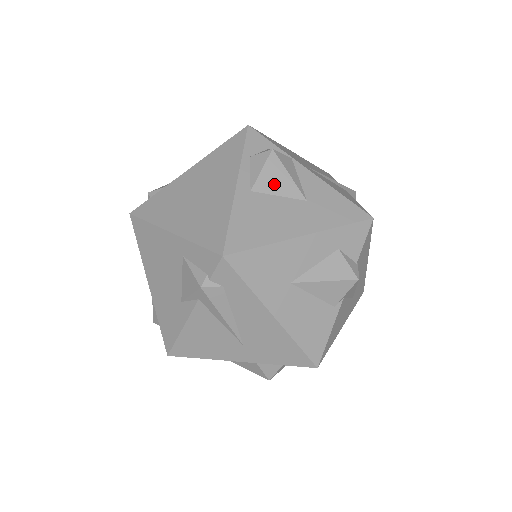
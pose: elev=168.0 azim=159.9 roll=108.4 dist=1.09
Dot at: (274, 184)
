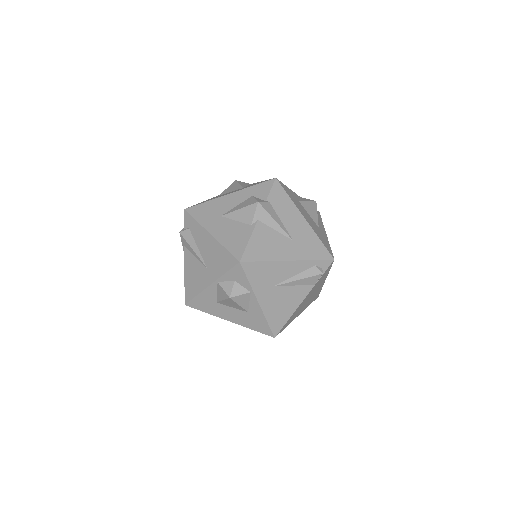
Dot at: (231, 189)
